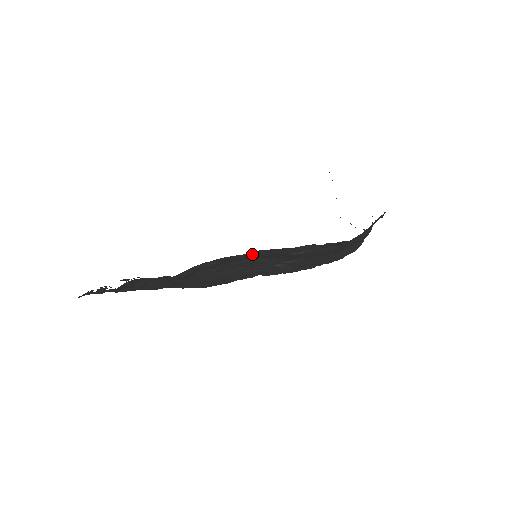
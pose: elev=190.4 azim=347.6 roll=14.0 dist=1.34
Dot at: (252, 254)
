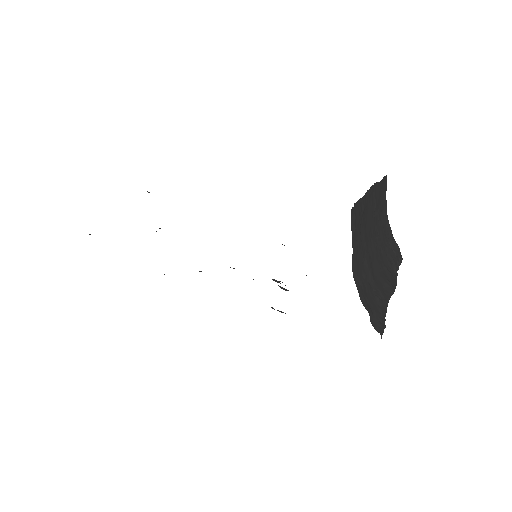
Dot at: occluded
